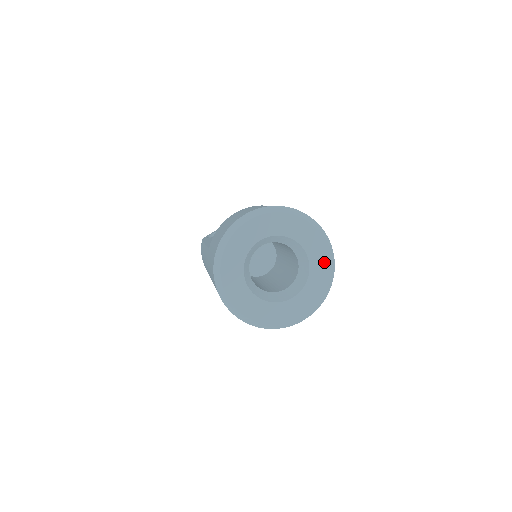
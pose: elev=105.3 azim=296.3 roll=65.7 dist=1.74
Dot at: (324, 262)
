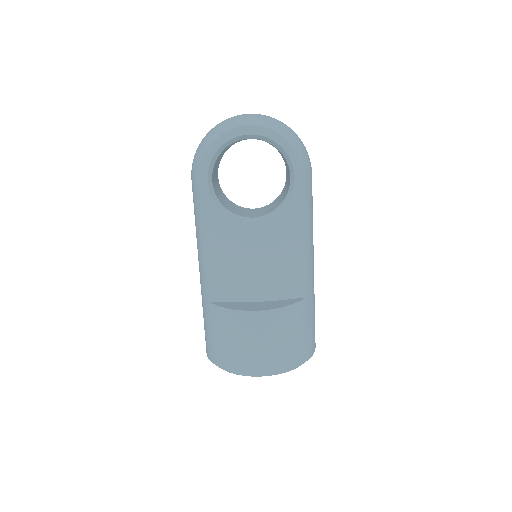
Dot at: occluded
